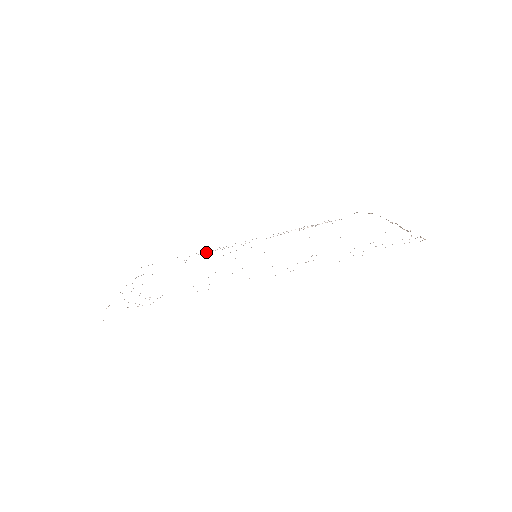
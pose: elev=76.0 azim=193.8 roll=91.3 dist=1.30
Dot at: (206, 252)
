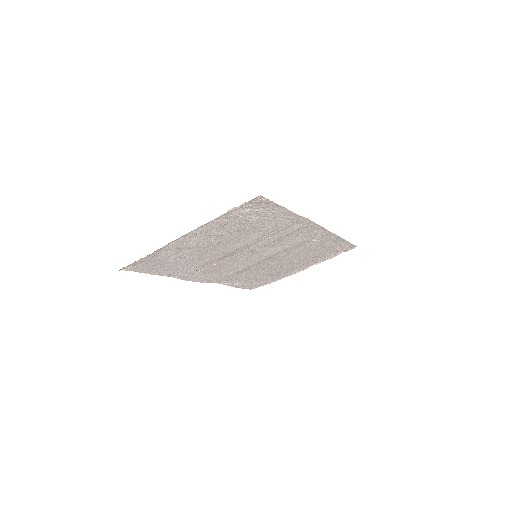
Dot at: (178, 273)
